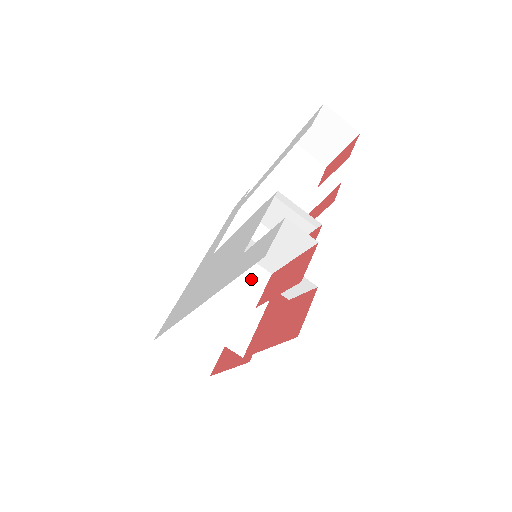
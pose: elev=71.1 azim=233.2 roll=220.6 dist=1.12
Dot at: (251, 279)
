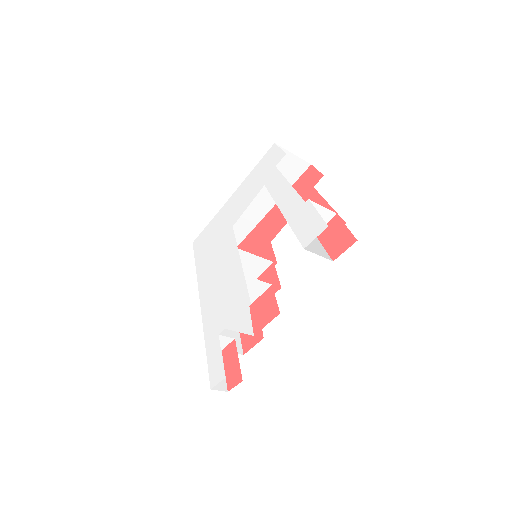
Dot at: (221, 342)
